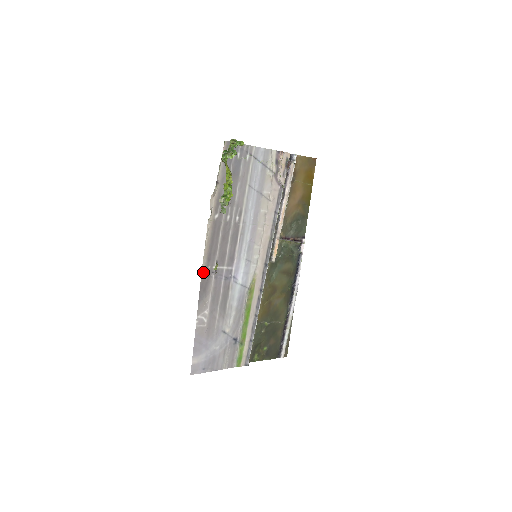
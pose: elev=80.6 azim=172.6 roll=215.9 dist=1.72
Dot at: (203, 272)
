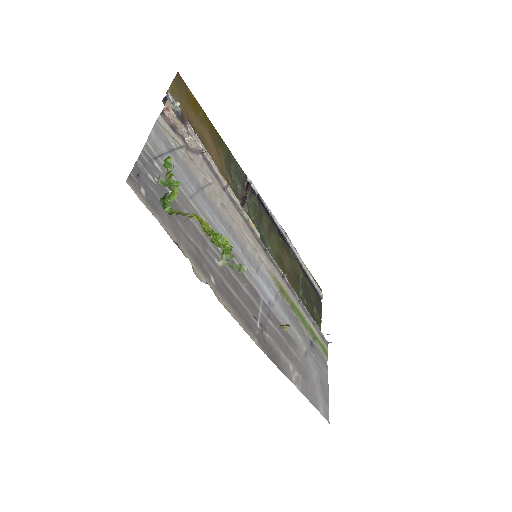
Dot at: (259, 346)
